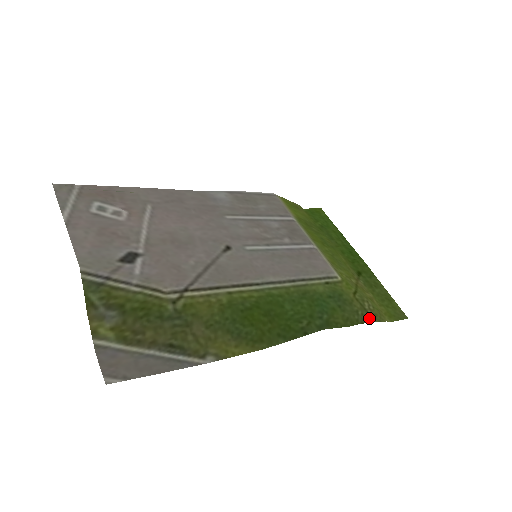
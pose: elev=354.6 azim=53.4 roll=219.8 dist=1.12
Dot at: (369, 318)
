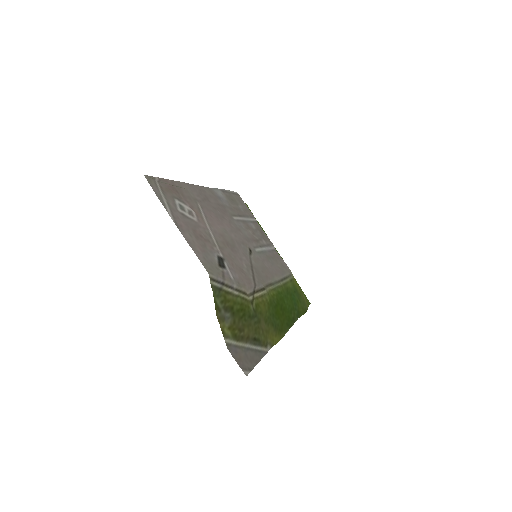
Dot at: (306, 306)
